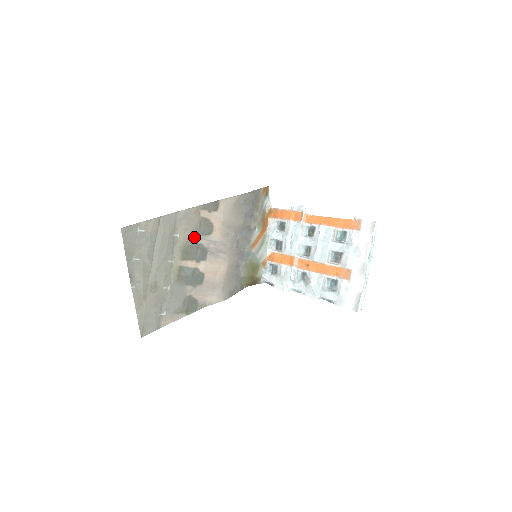
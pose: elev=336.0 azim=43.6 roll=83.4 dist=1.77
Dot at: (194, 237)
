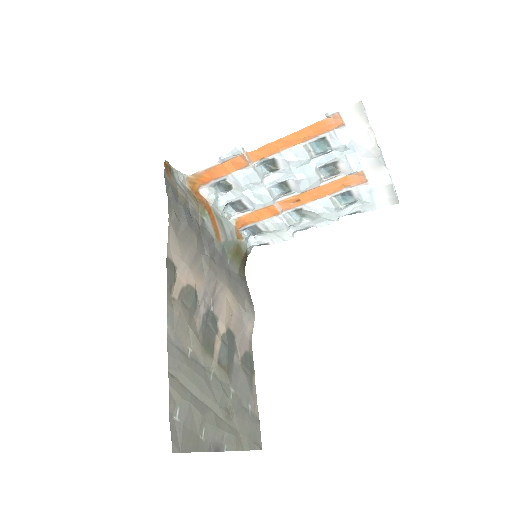
Dot at: (195, 324)
